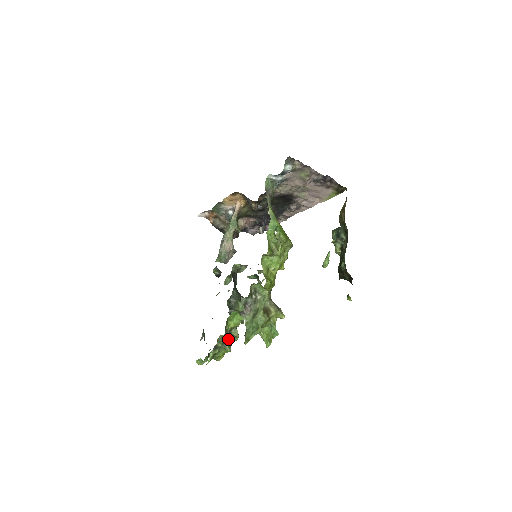
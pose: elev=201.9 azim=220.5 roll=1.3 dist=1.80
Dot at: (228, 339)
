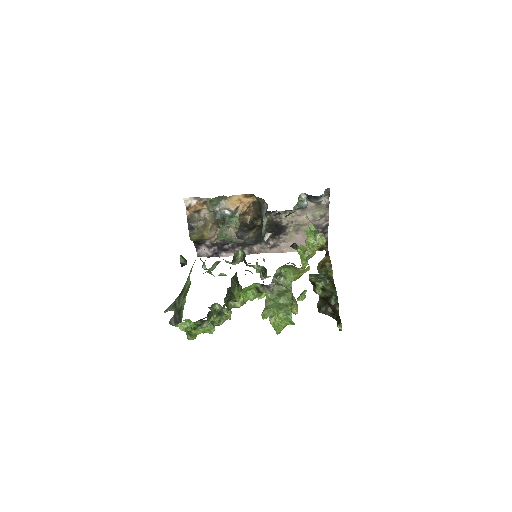
Dot at: occluded
